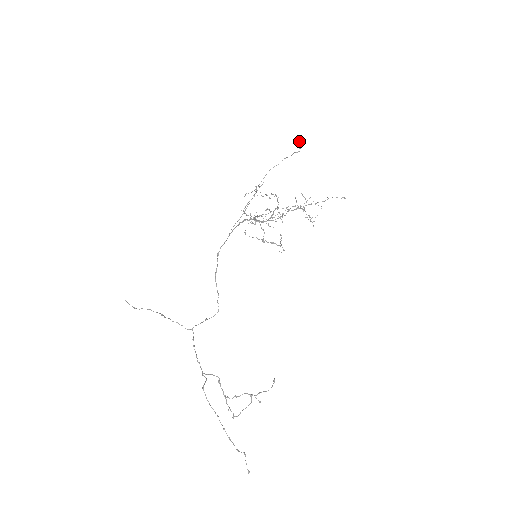
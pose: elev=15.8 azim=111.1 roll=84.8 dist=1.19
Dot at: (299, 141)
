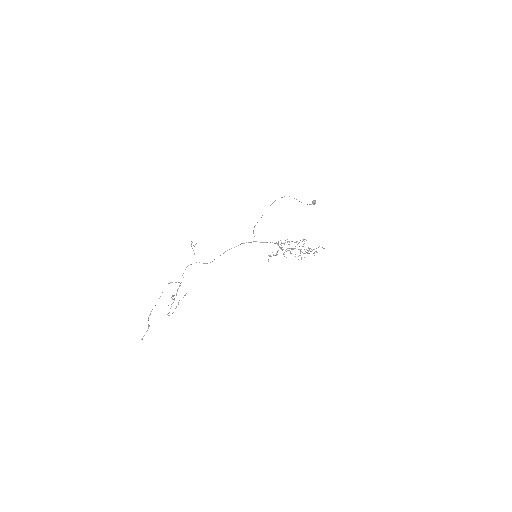
Dot at: (315, 200)
